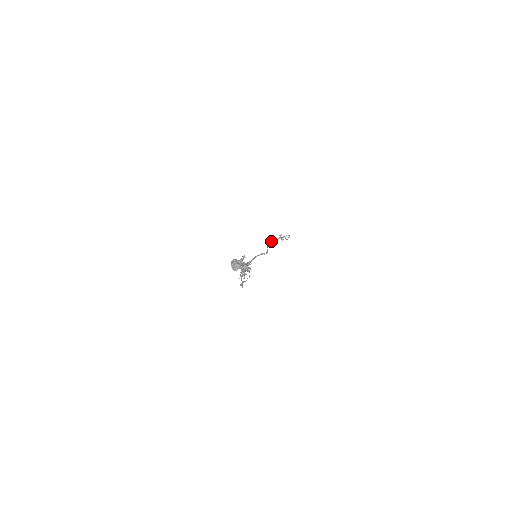
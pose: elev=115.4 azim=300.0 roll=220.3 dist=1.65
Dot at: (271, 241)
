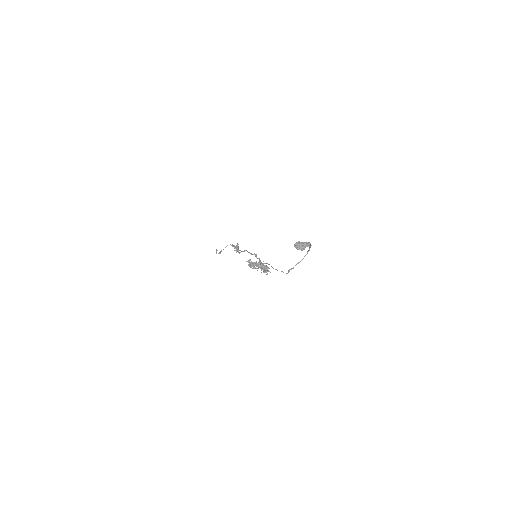
Dot at: (238, 248)
